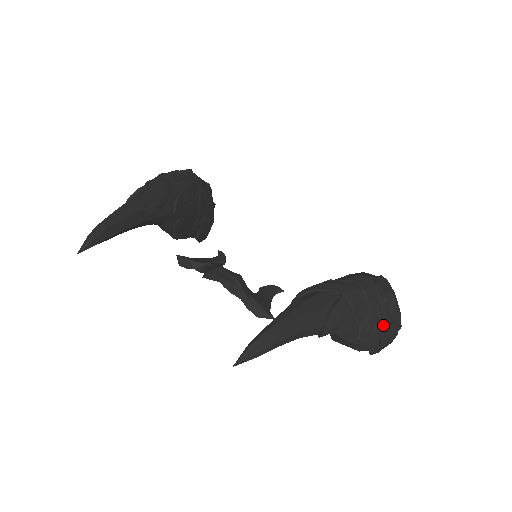
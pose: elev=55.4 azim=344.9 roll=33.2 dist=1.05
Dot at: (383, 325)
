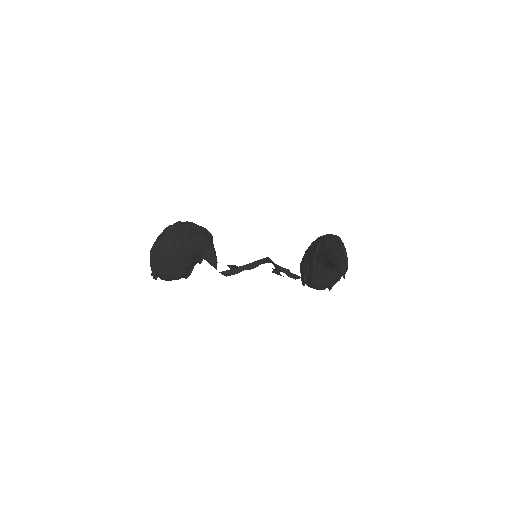
Dot at: occluded
